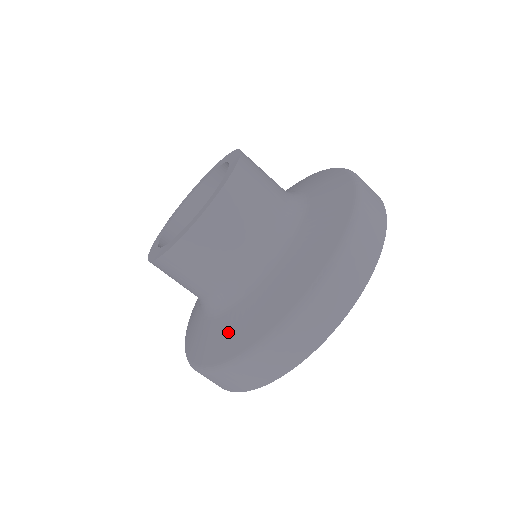
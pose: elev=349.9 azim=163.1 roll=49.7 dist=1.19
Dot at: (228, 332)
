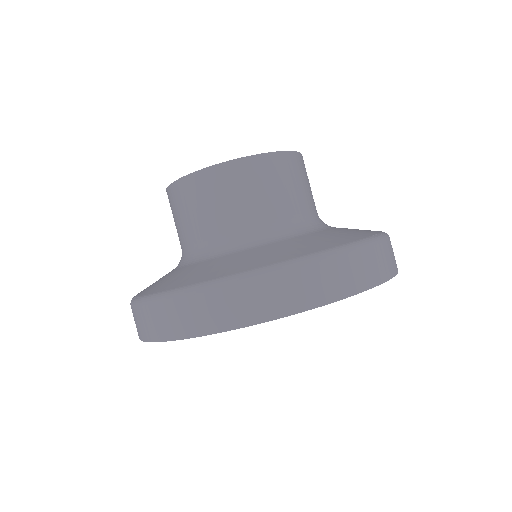
Dot at: (268, 252)
